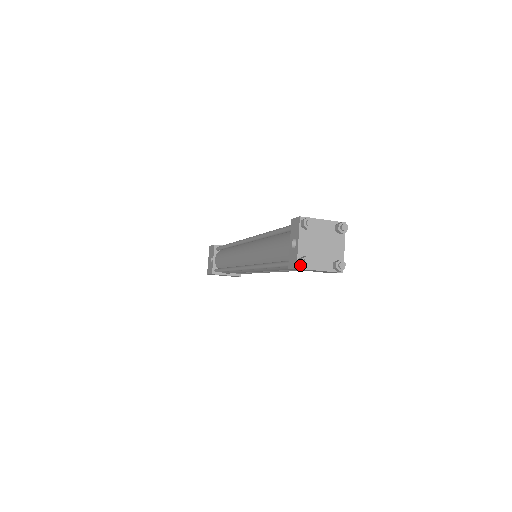
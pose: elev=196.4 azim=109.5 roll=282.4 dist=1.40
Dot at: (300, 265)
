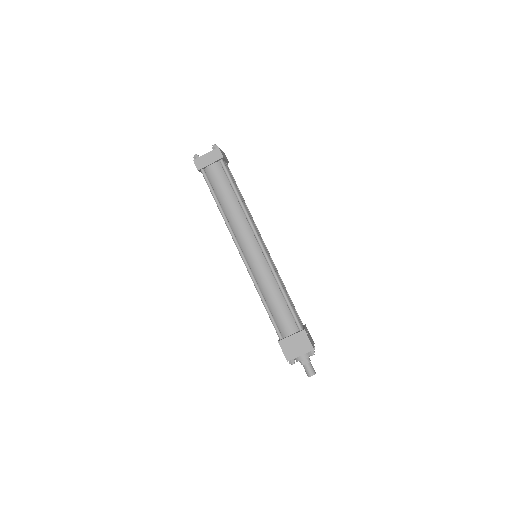
Dot at: (194, 159)
